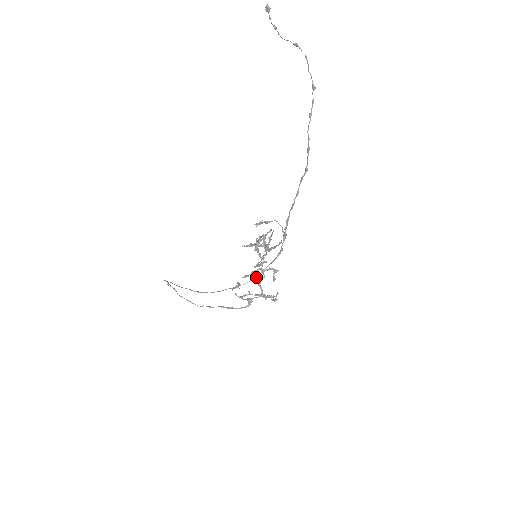
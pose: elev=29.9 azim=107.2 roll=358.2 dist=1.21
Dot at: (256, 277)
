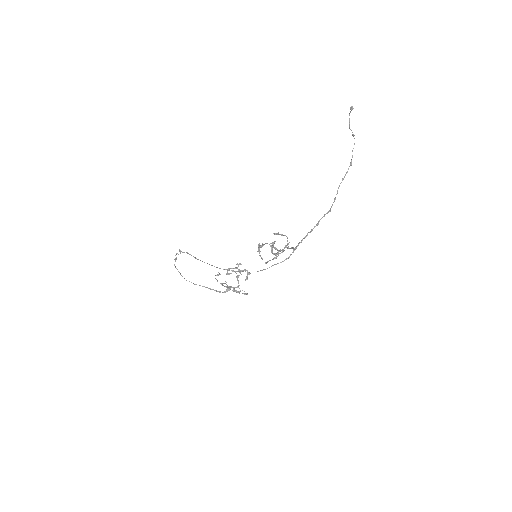
Dot at: (236, 273)
